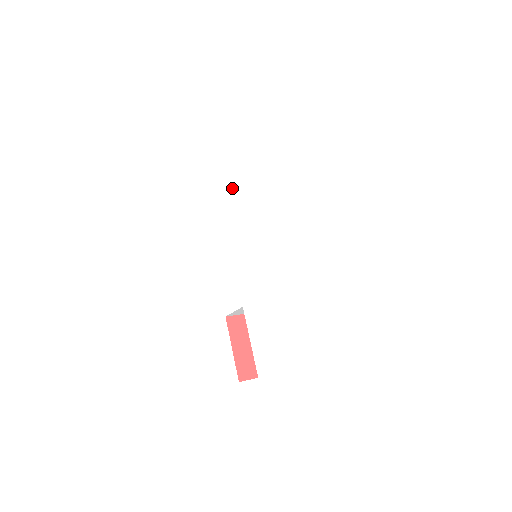
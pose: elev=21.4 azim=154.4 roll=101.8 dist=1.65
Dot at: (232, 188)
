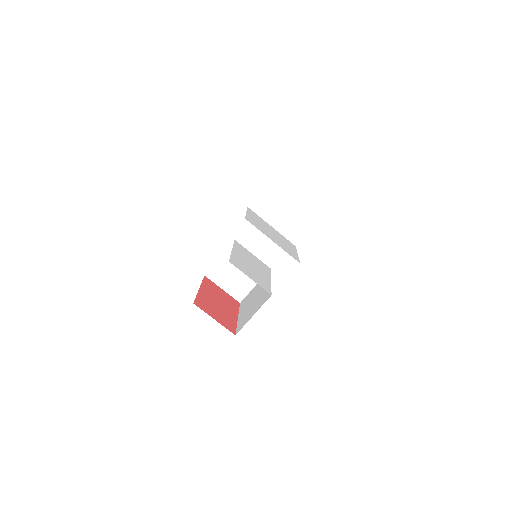
Dot at: (253, 223)
